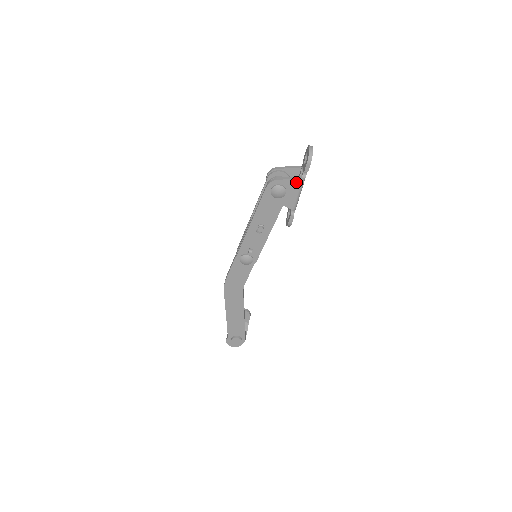
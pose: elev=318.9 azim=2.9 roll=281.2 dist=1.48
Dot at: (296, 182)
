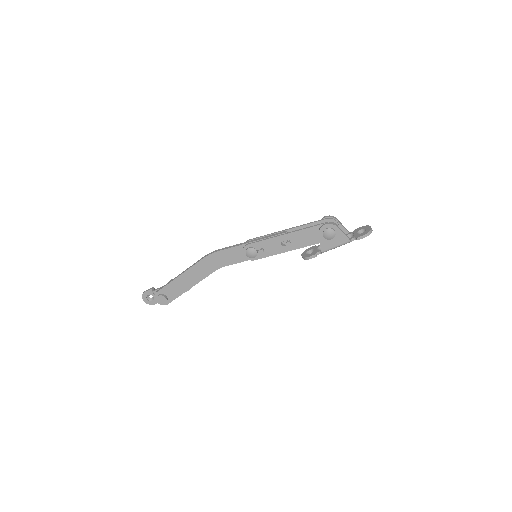
Dot at: (345, 239)
